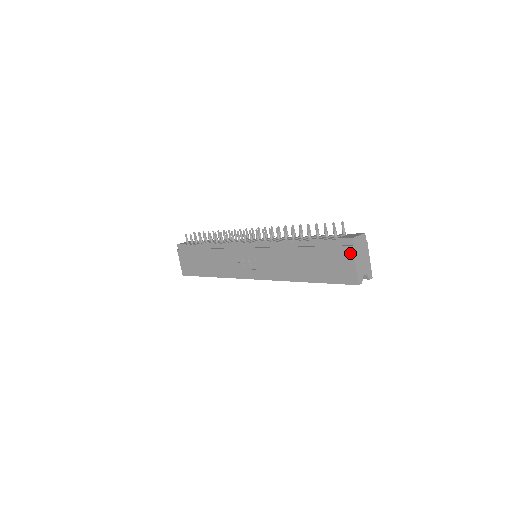
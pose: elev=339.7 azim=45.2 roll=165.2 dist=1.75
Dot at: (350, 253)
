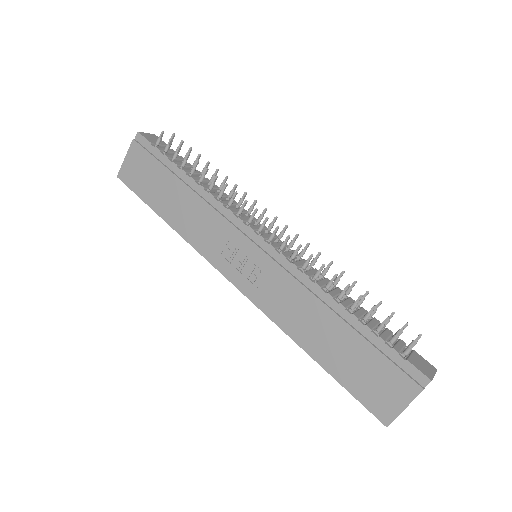
Dot at: (411, 392)
